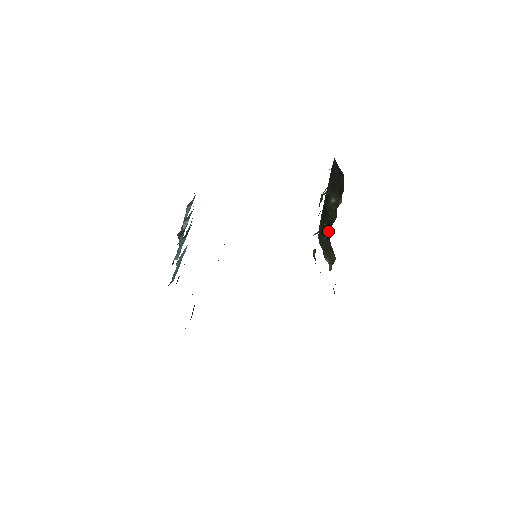
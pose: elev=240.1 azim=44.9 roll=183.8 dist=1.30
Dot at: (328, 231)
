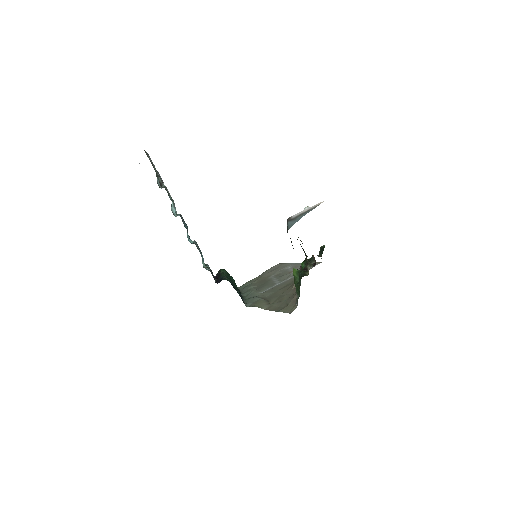
Dot at: occluded
